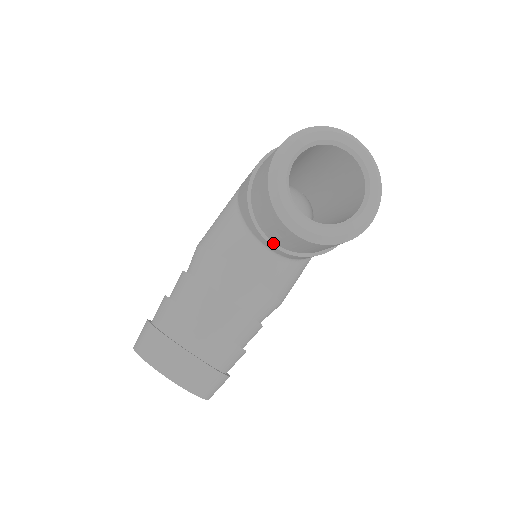
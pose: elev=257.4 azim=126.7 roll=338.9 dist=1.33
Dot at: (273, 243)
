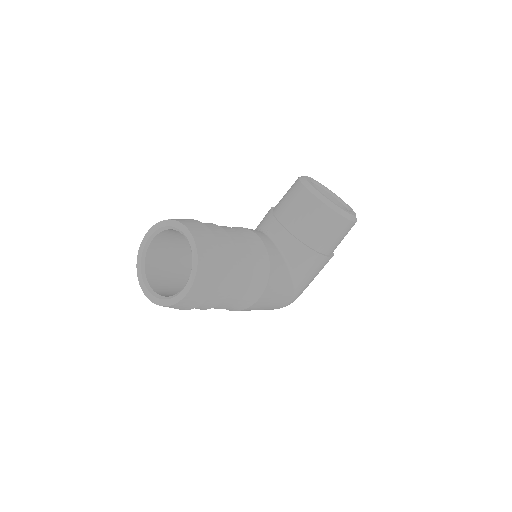
Dot at: (283, 226)
